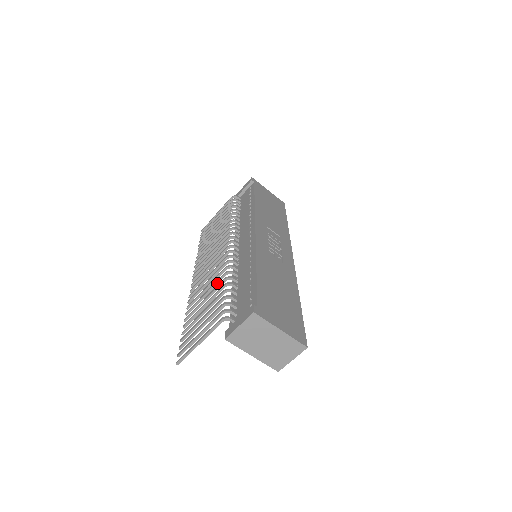
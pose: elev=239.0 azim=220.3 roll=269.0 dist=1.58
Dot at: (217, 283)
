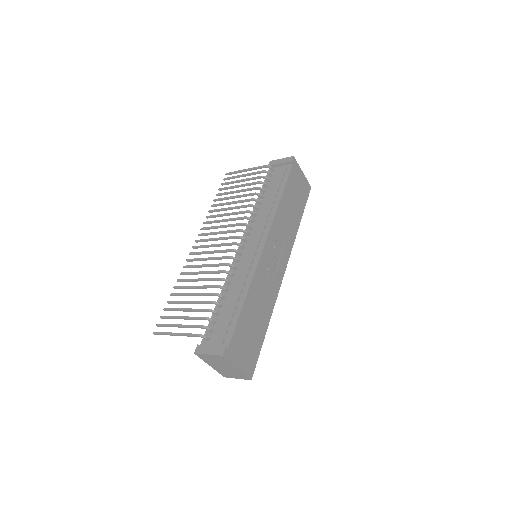
Dot at: (211, 280)
